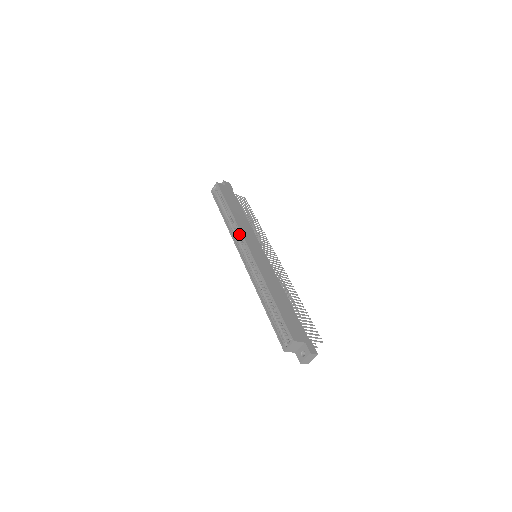
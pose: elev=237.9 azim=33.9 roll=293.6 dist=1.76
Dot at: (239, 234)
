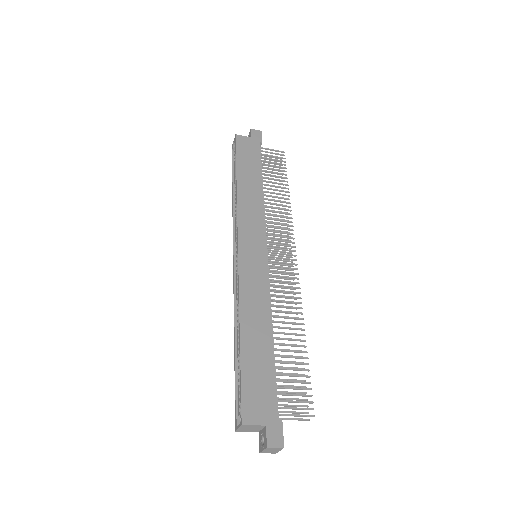
Dot at: occluded
